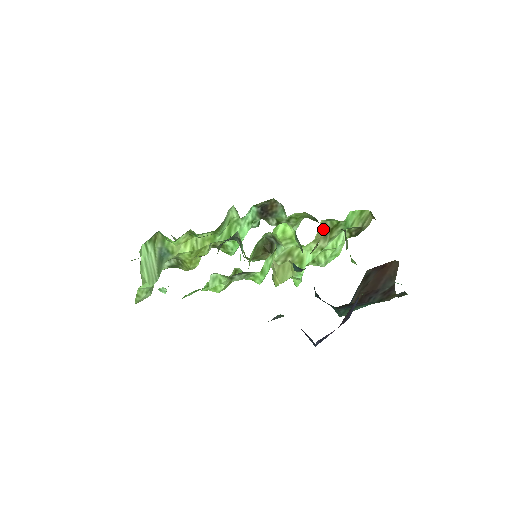
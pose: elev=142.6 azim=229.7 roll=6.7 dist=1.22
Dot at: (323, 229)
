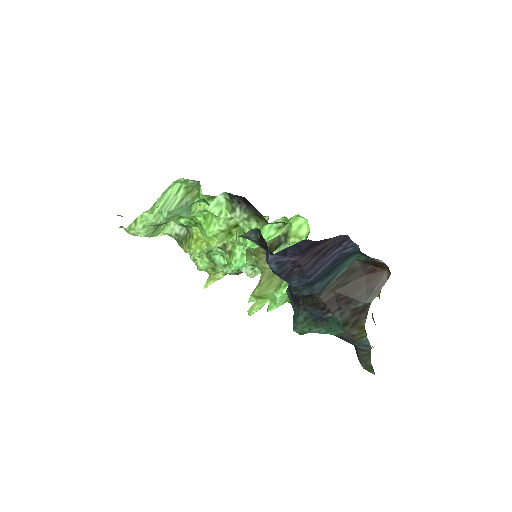
Dot at: occluded
